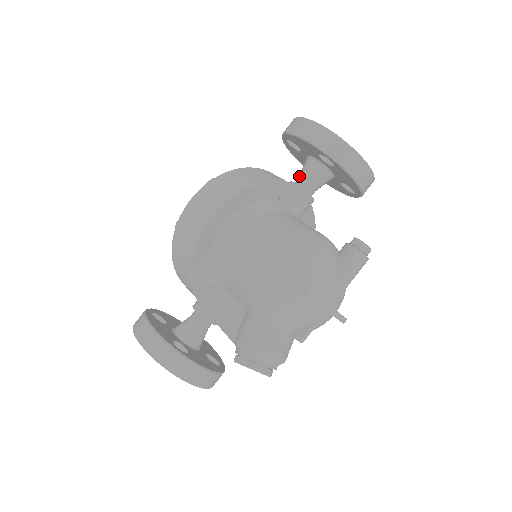
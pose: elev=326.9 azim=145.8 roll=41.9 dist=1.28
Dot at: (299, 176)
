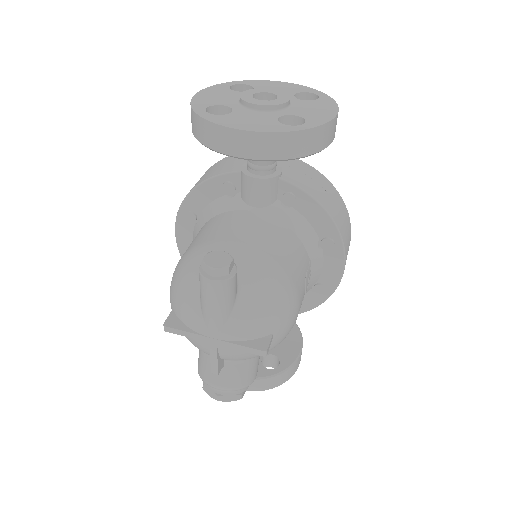
Dot at: occluded
